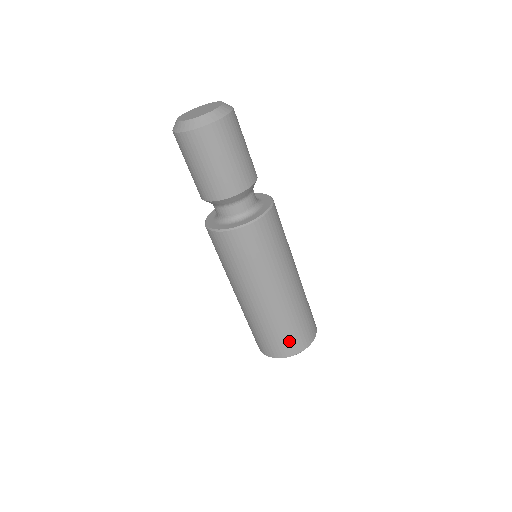
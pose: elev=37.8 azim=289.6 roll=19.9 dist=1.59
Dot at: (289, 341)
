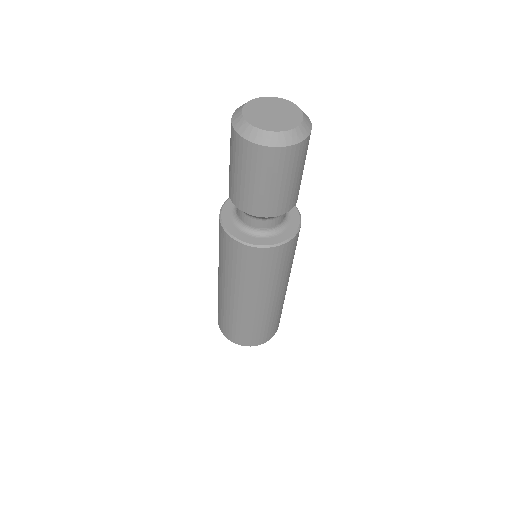
Dot at: (264, 334)
